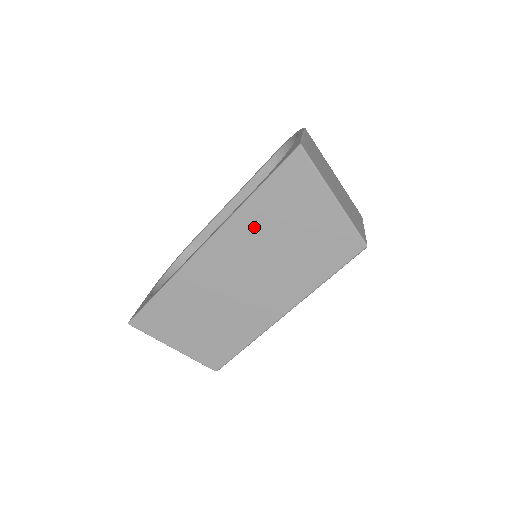
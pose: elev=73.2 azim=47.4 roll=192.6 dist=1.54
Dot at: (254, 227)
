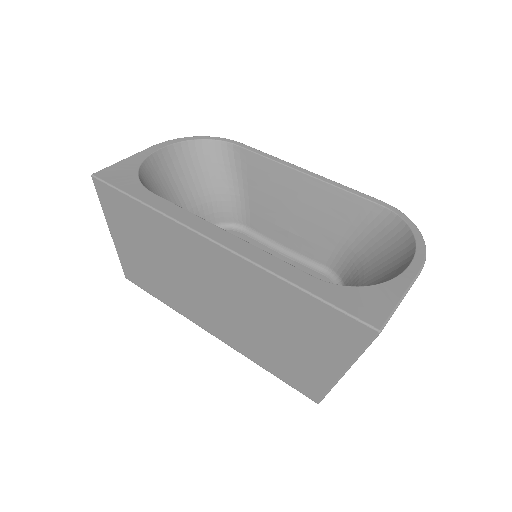
Dot at: (265, 293)
